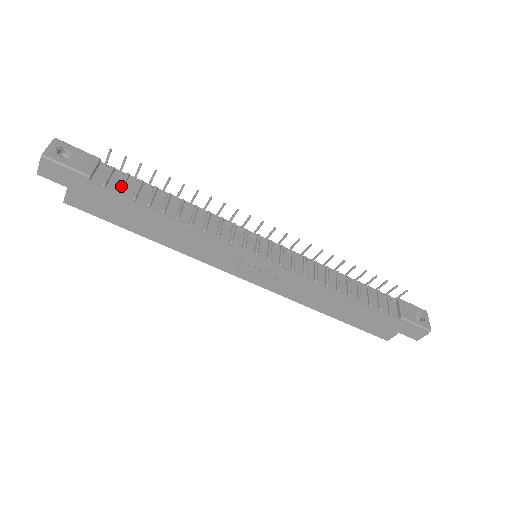
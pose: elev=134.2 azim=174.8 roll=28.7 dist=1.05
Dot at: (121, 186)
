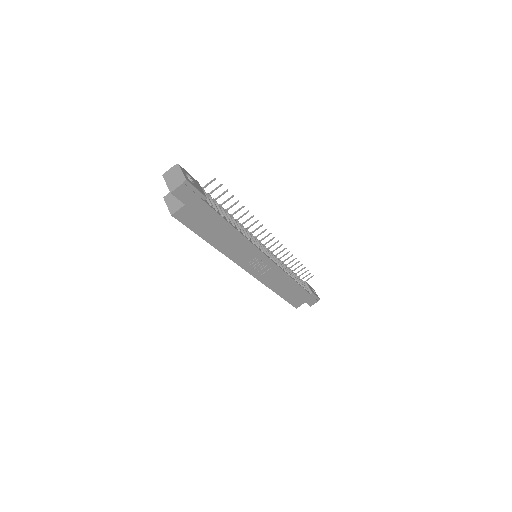
Dot at: (216, 206)
